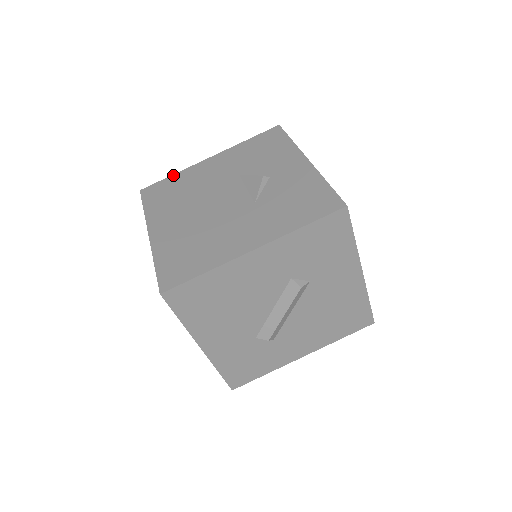
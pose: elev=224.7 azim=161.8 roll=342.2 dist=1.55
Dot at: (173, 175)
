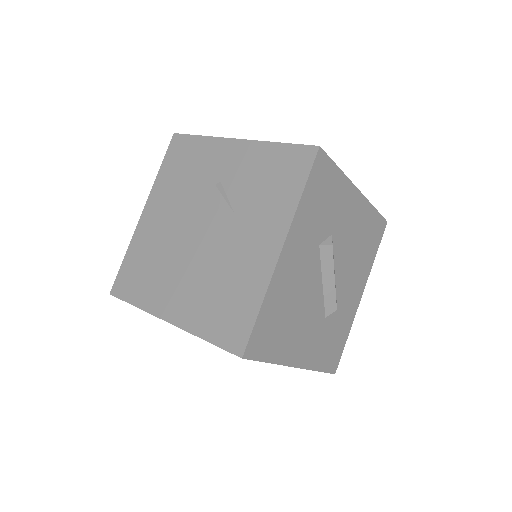
Dot at: (126, 255)
